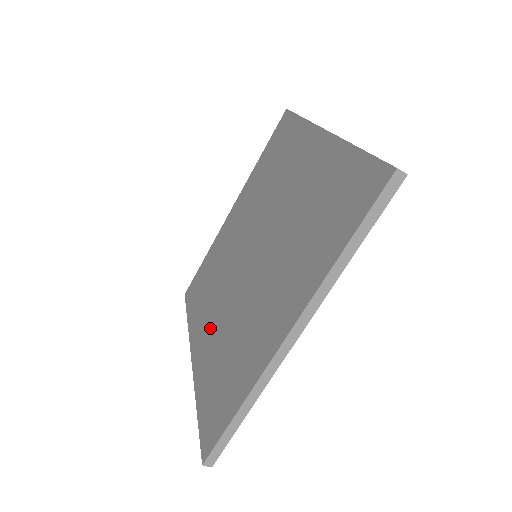
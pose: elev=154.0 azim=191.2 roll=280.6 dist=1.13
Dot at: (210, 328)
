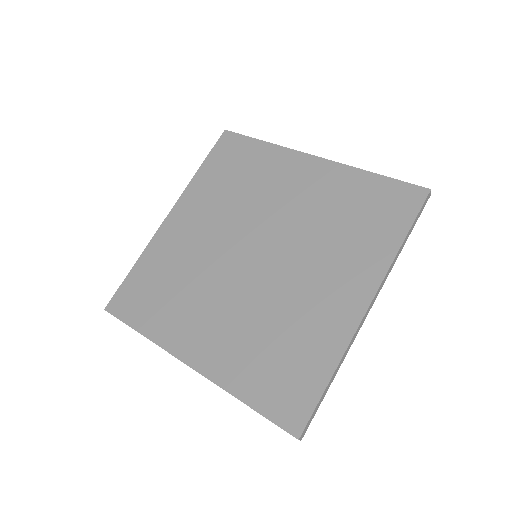
Dot at: (192, 229)
